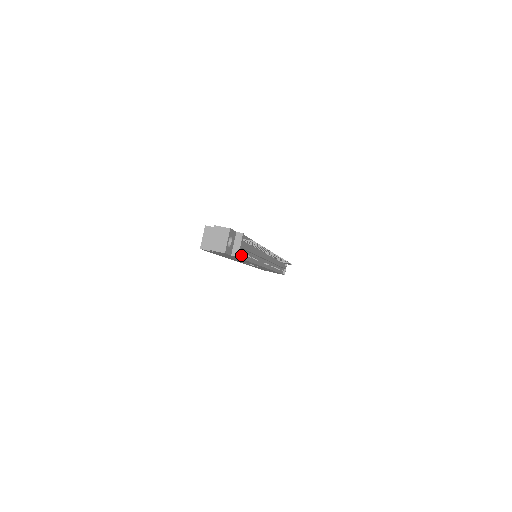
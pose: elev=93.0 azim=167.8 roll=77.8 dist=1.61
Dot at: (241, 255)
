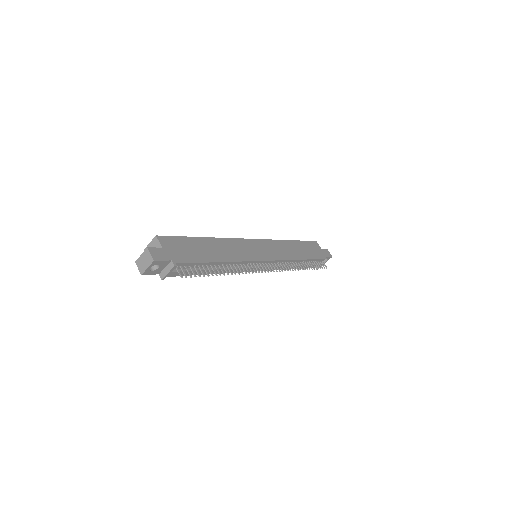
Dot at: occluded
